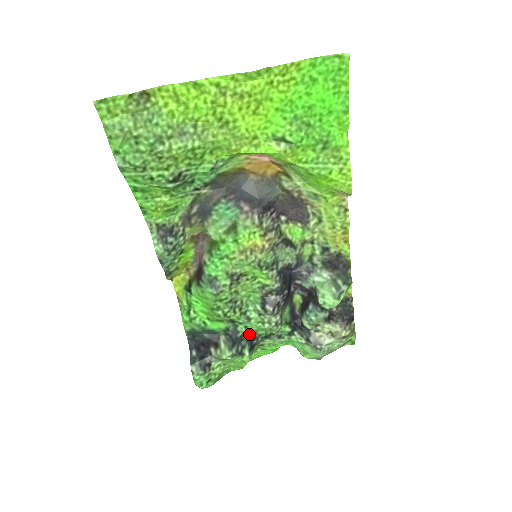
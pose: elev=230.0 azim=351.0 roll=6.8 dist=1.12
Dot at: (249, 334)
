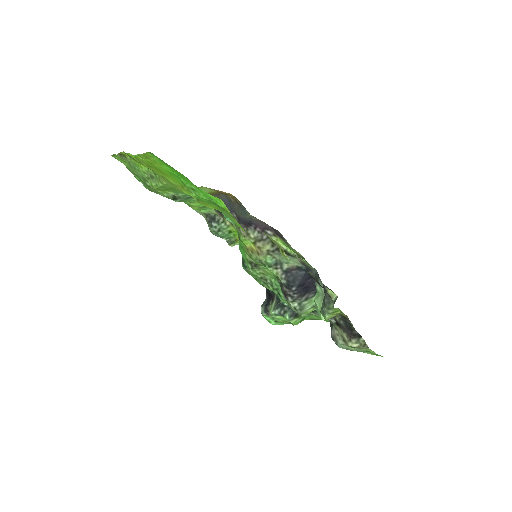
Dot at: occluded
